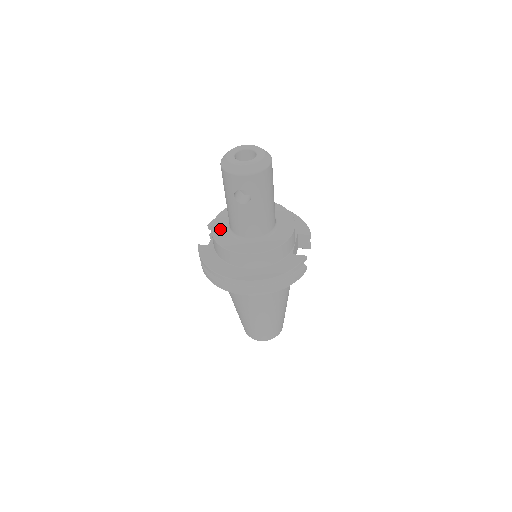
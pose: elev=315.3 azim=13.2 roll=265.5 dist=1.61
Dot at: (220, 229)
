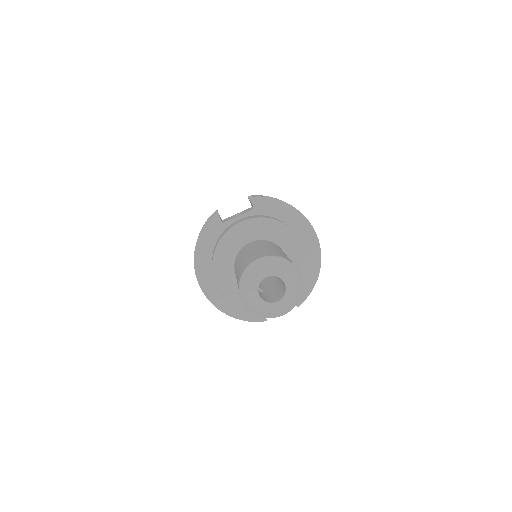
Dot at: (234, 239)
